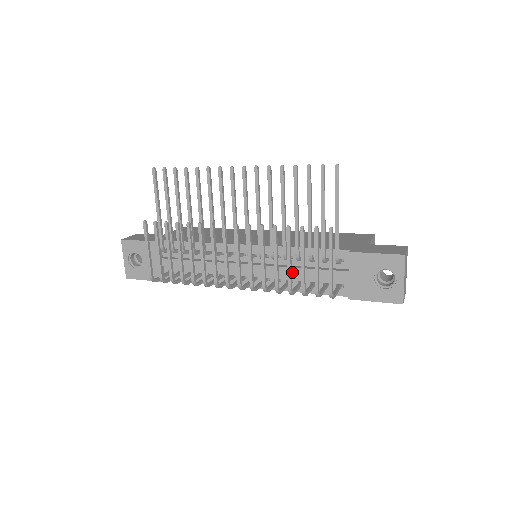
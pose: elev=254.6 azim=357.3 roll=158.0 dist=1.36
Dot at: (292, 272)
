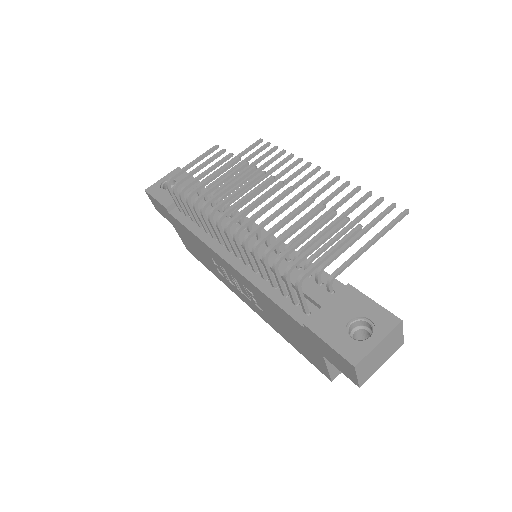
Dot at: (278, 267)
